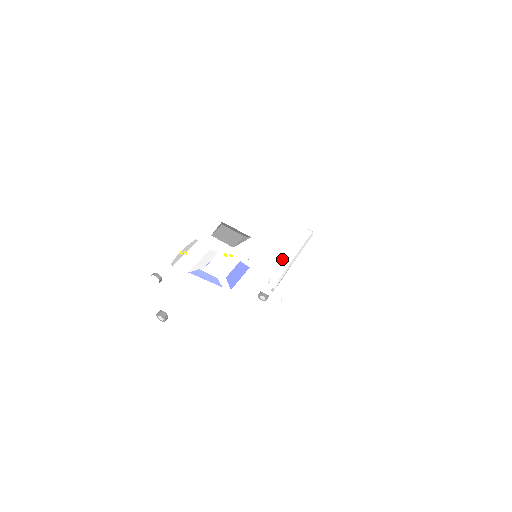
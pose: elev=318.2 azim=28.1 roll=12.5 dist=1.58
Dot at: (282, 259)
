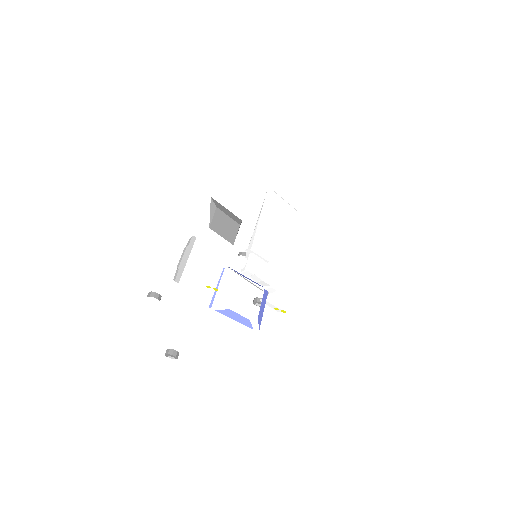
Dot at: (279, 257)
